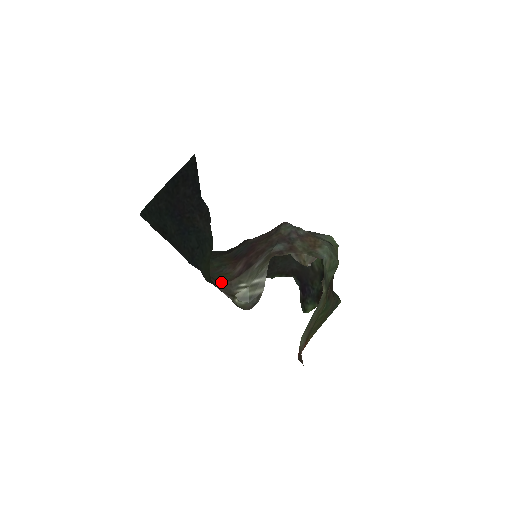
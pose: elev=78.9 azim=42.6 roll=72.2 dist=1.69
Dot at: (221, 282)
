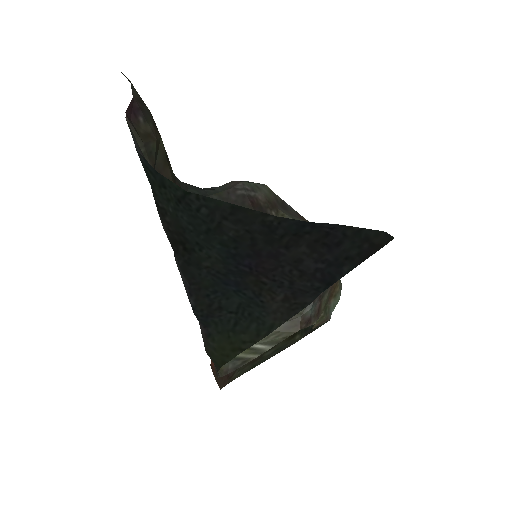
Dot at: occluded
